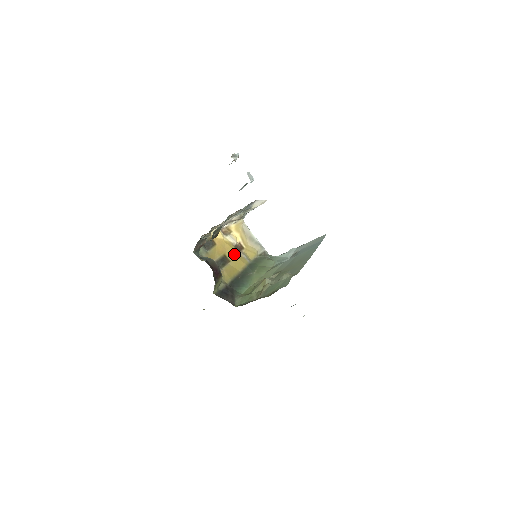
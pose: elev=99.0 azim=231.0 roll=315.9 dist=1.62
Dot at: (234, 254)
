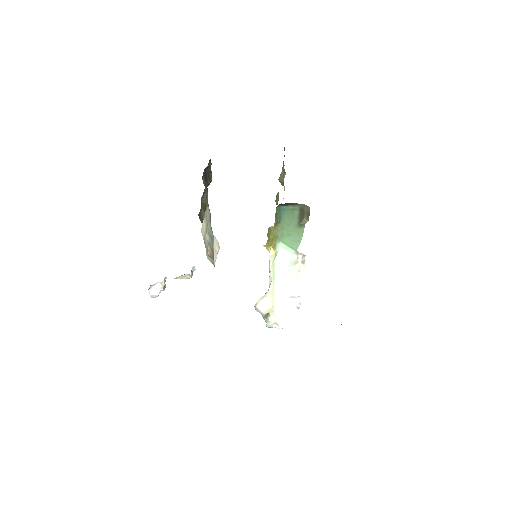
Dot at: occluded
